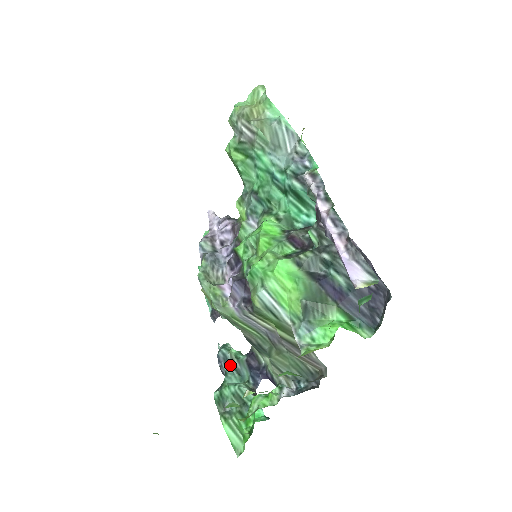
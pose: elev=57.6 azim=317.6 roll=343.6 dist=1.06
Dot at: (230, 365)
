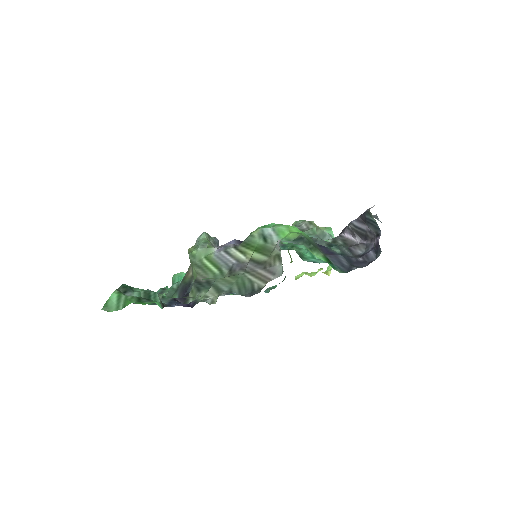
Dot at: occluded
